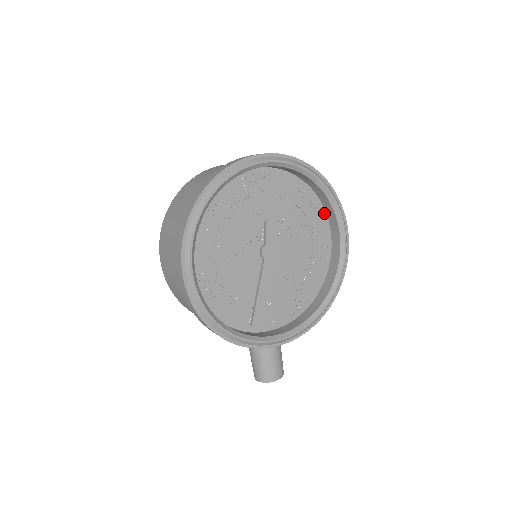
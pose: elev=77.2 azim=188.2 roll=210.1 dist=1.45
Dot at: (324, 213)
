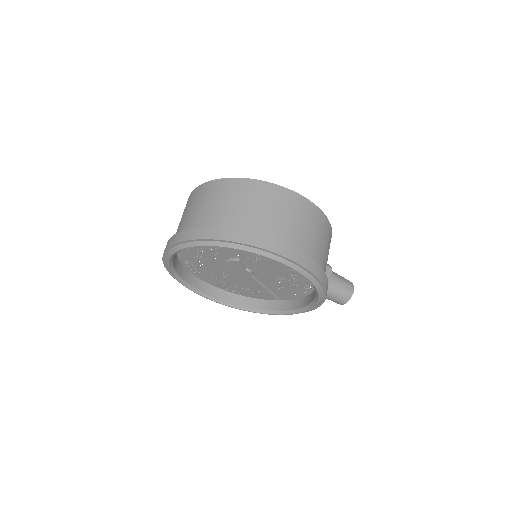
Dot at: occluded
